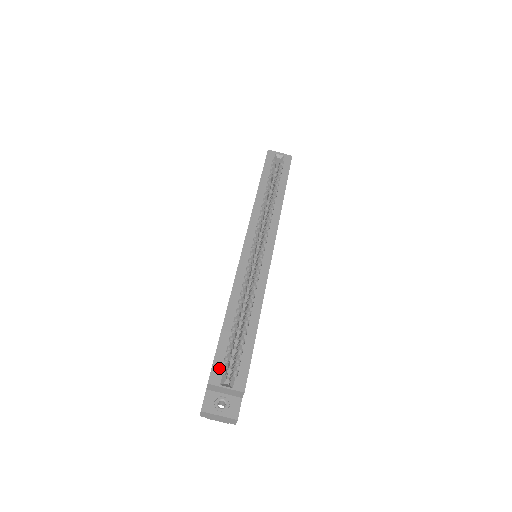
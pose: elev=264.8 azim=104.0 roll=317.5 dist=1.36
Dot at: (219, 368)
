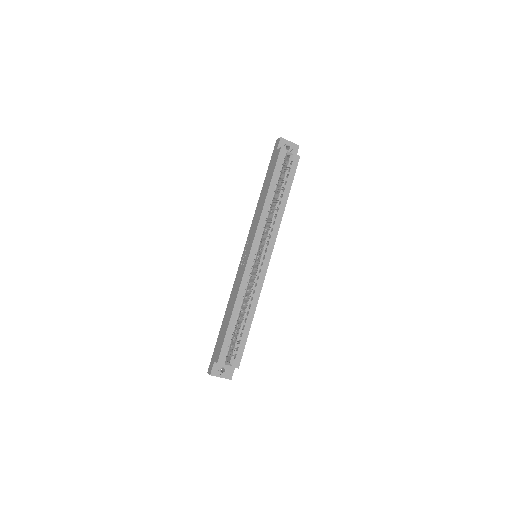
Dot at: (225, 353)
